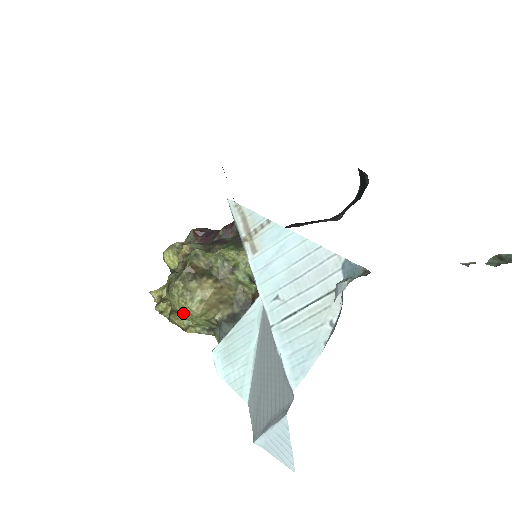
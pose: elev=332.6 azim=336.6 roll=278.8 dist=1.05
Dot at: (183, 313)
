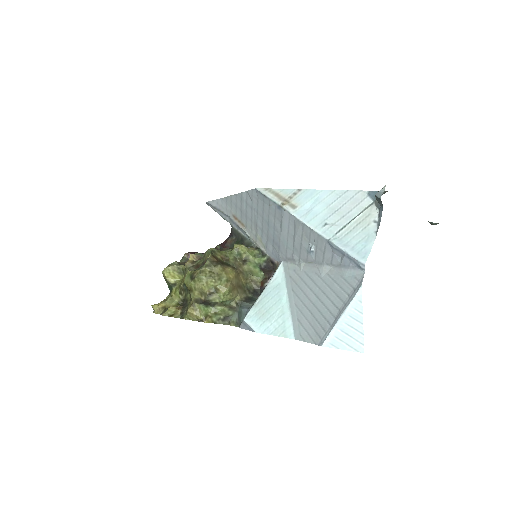
Dot at: (211, 294)
